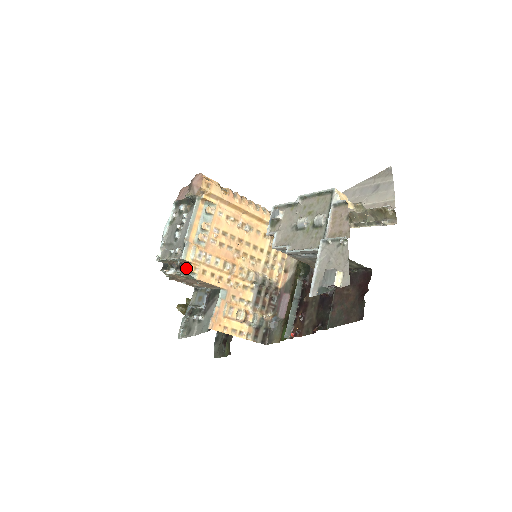
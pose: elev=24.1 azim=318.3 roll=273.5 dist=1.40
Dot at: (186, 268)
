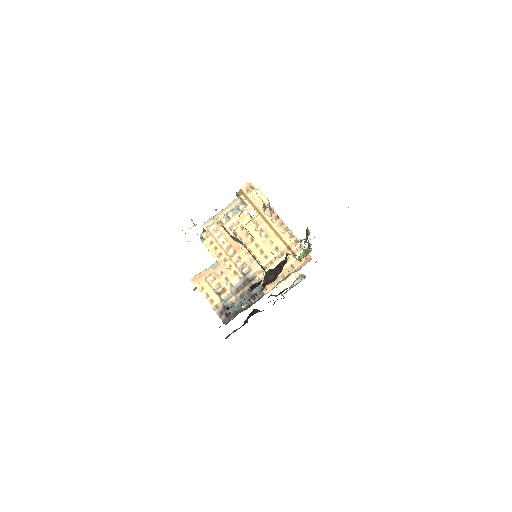
Dot at: (202, 233)
